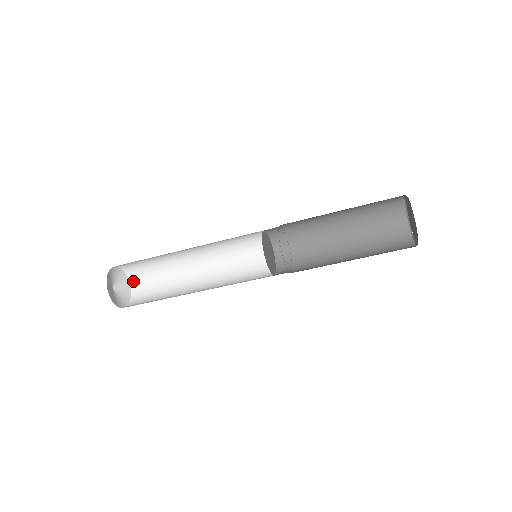
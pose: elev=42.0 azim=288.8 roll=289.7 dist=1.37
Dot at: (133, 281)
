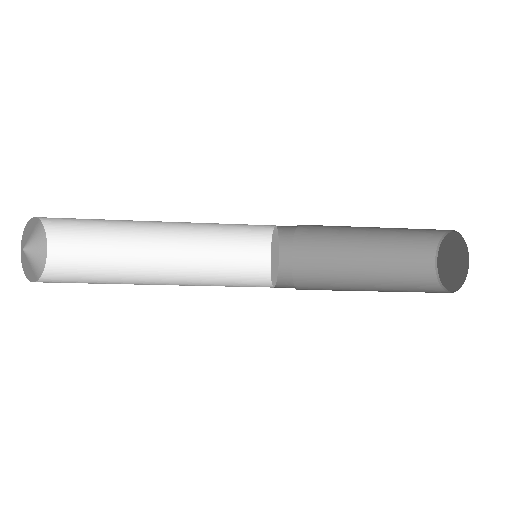
Dot at: (52, 234)
